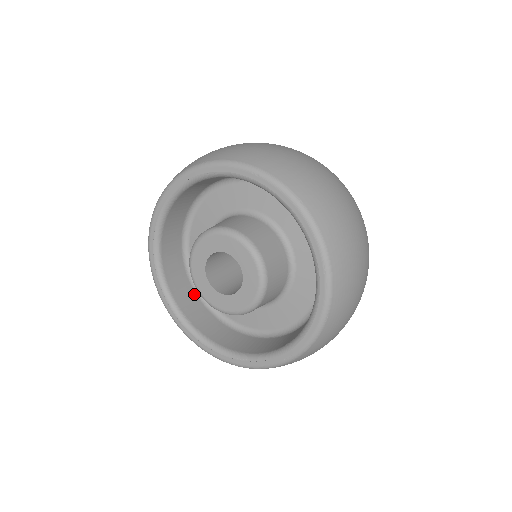
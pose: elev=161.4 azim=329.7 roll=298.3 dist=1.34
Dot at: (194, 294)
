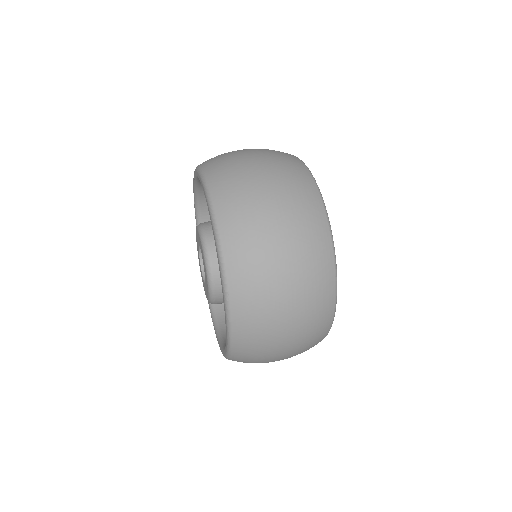
Dot at: occluded
